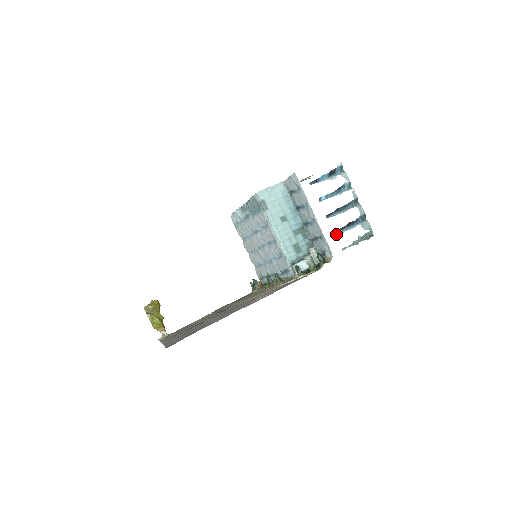
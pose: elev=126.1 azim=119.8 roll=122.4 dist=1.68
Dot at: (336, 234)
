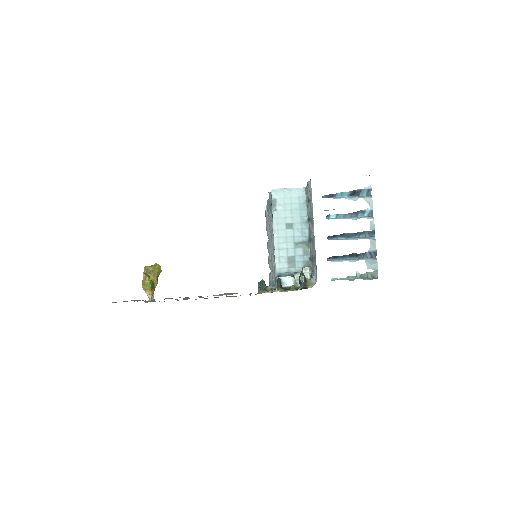
Dot at: (331, 260)
